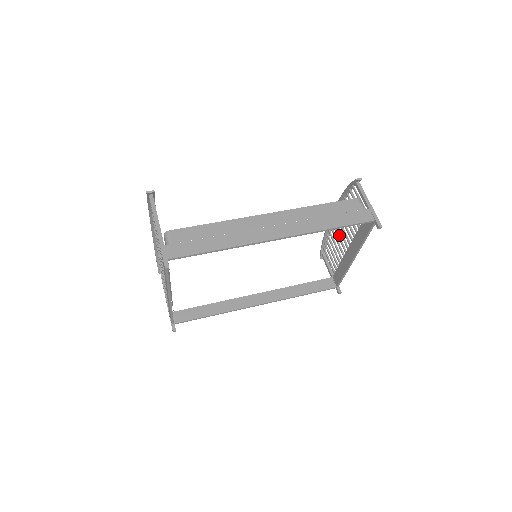
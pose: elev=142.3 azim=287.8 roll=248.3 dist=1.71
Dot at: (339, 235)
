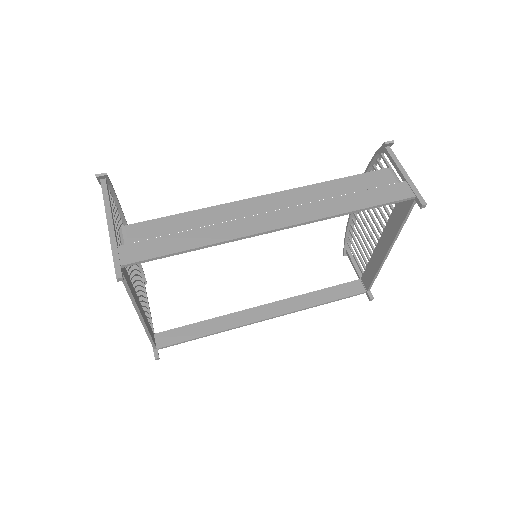
Dot at: (366, 223)
